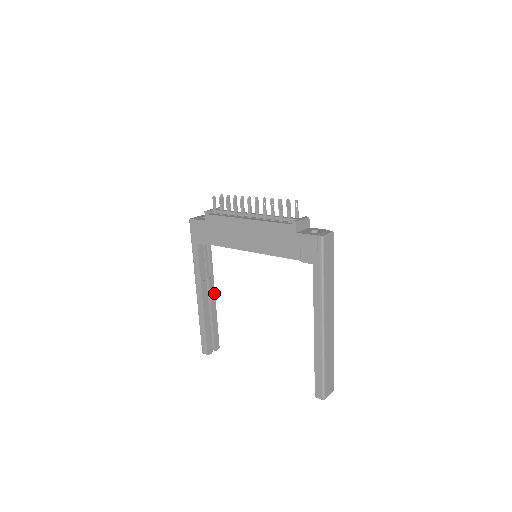
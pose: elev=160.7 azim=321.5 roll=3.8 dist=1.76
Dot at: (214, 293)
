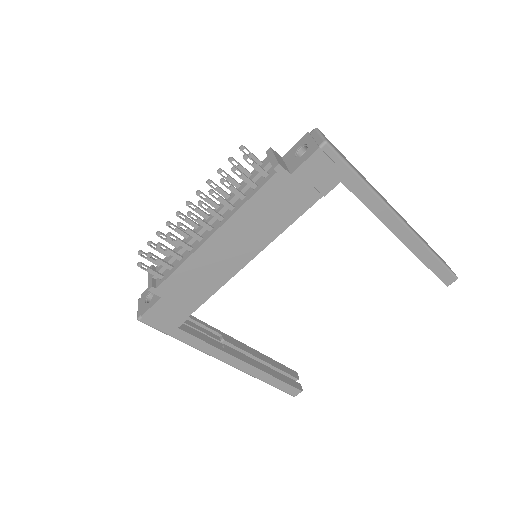
Dot at: (239, 343)
